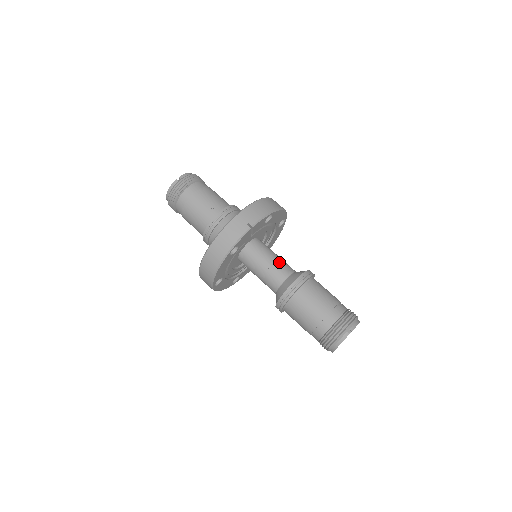
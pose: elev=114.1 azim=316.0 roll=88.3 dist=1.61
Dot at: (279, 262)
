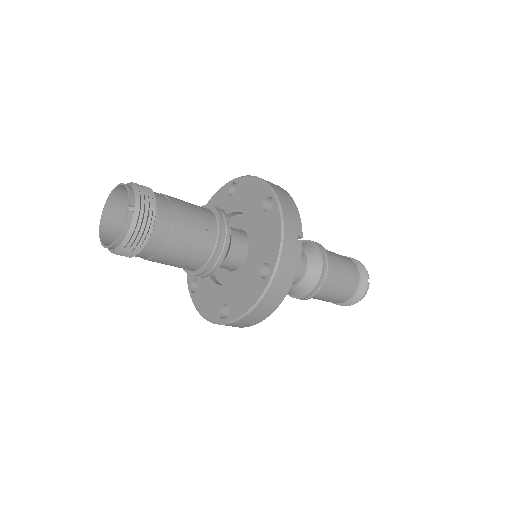
Dot at: occluded
